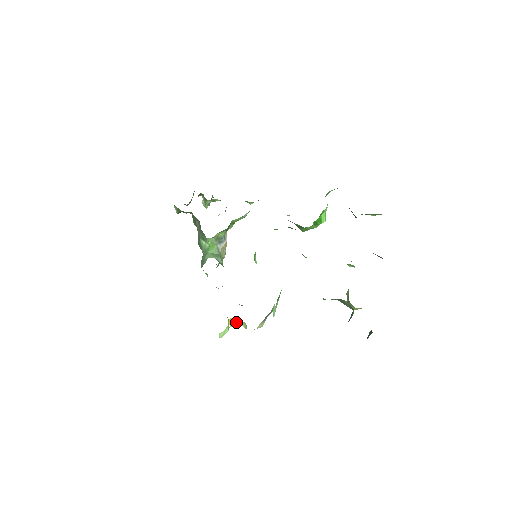
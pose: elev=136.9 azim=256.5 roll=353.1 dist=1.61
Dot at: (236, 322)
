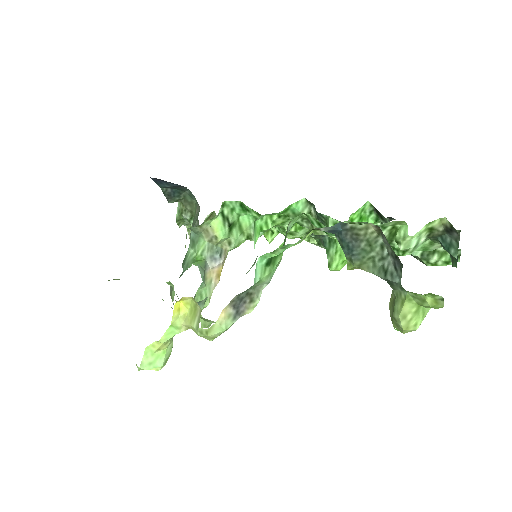
Dot at: (185, 320)
